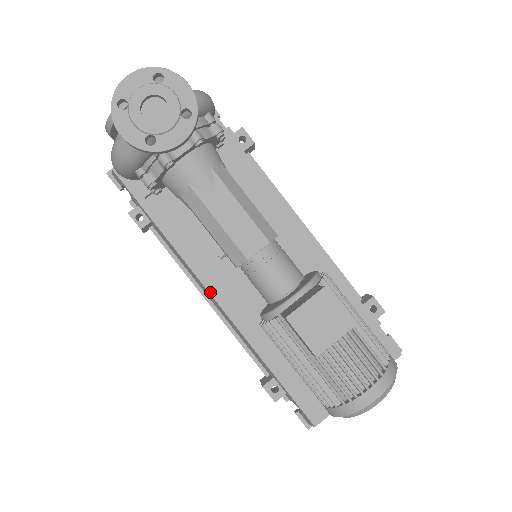
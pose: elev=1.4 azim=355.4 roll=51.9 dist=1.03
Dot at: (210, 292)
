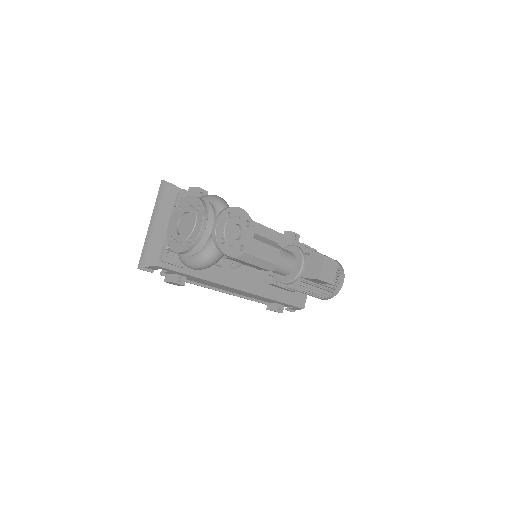
Dot at: (238, 289)
